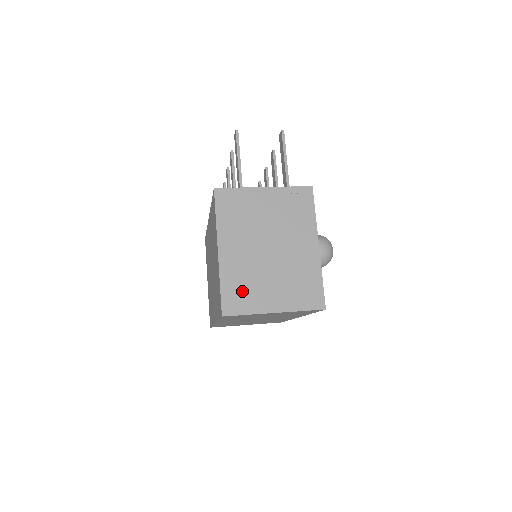
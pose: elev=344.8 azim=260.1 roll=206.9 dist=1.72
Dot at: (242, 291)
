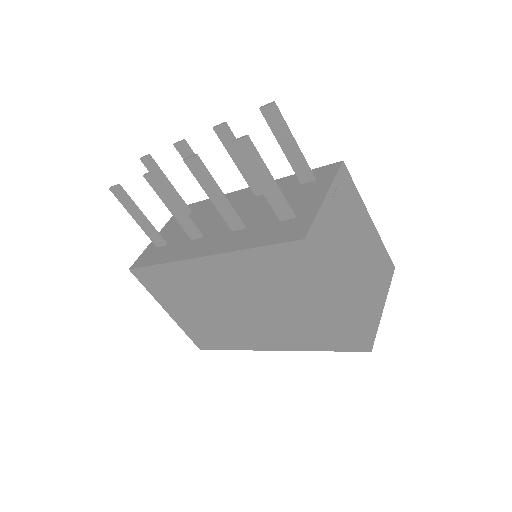
Dot at: (367, 315)
